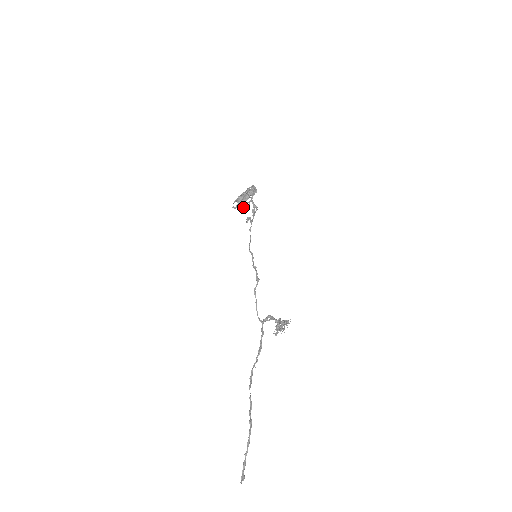
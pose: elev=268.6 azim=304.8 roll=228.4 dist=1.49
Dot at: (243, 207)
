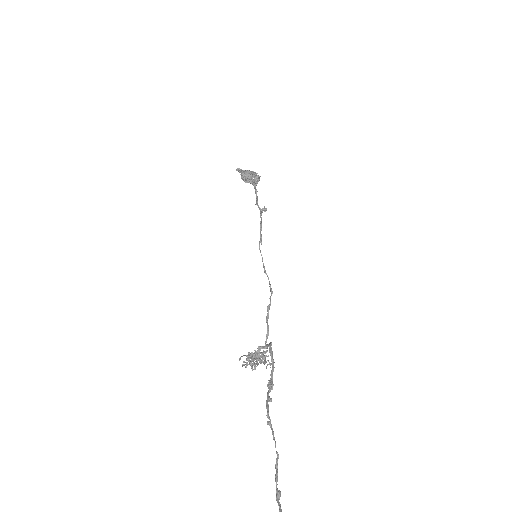
Dot at: occluded
